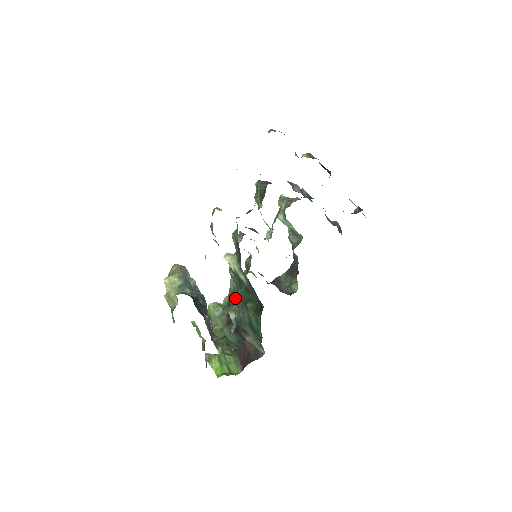
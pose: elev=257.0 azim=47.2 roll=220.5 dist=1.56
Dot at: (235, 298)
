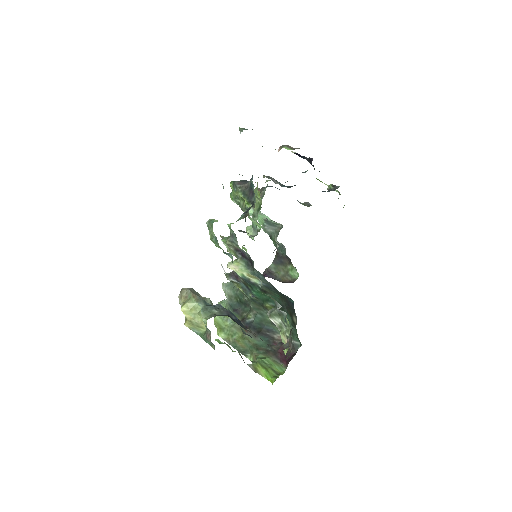
Dot at: (240, 302)
